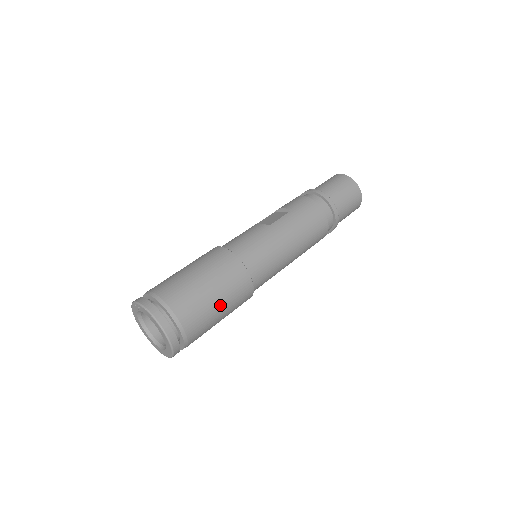
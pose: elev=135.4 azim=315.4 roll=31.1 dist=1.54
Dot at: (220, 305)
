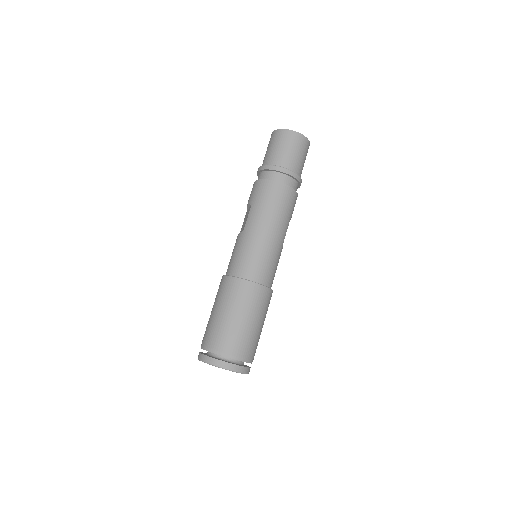
Dot at: (247, 320)
